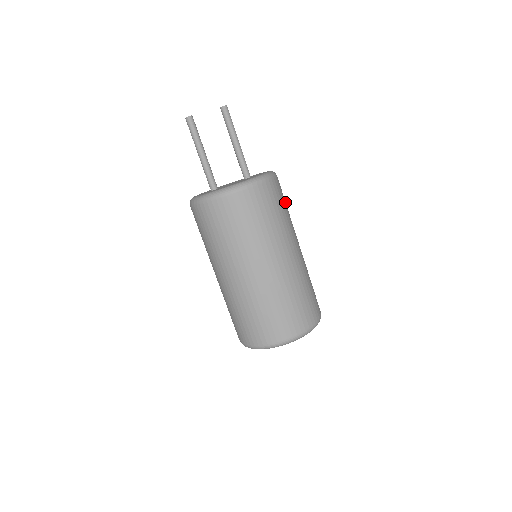
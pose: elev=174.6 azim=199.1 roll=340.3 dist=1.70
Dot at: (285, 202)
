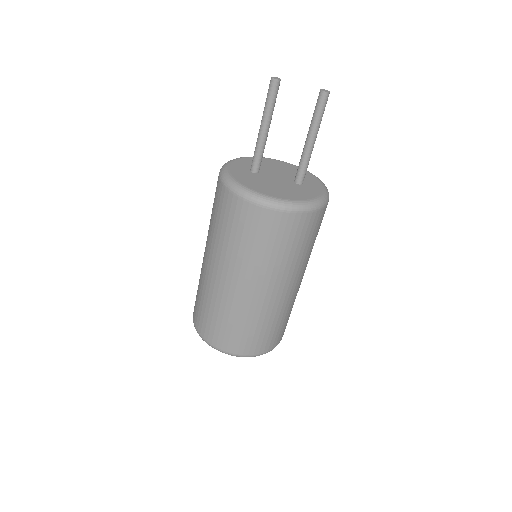
Dot at: (313, 237)
